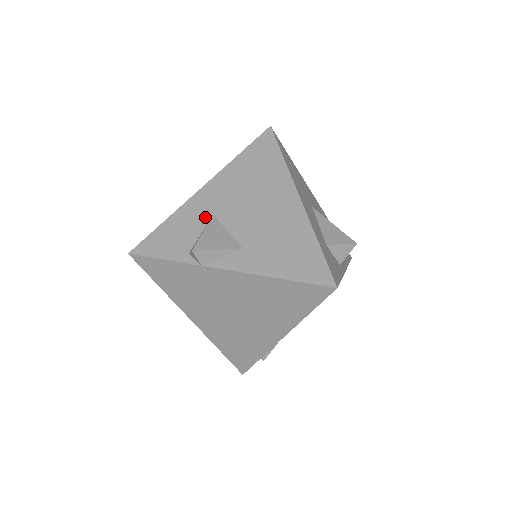
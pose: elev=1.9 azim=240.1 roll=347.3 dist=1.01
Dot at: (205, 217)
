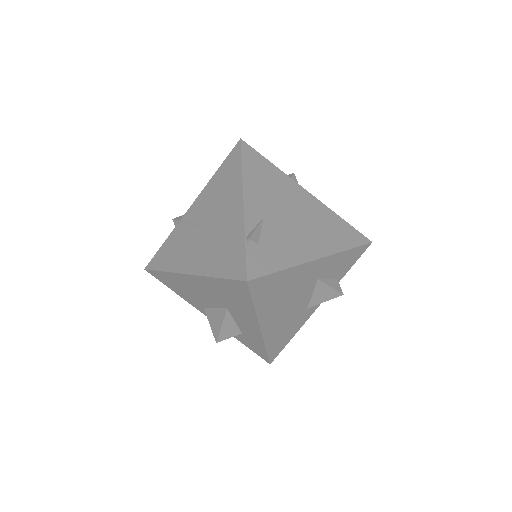
Dot at: occluded
